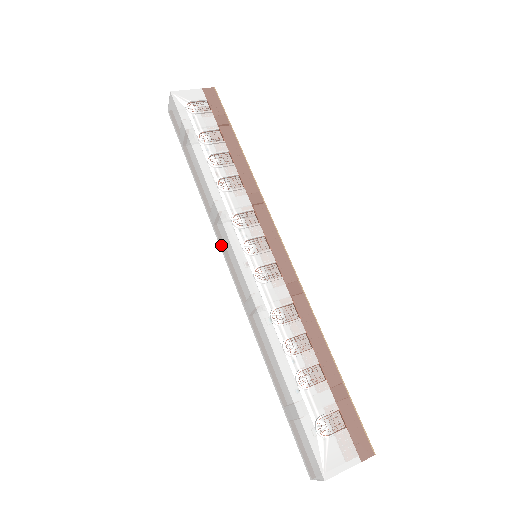
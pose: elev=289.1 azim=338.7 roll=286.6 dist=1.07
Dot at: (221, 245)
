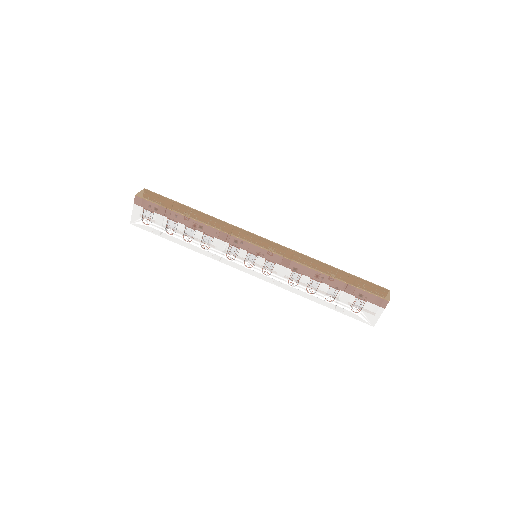
Dot at: occluded
